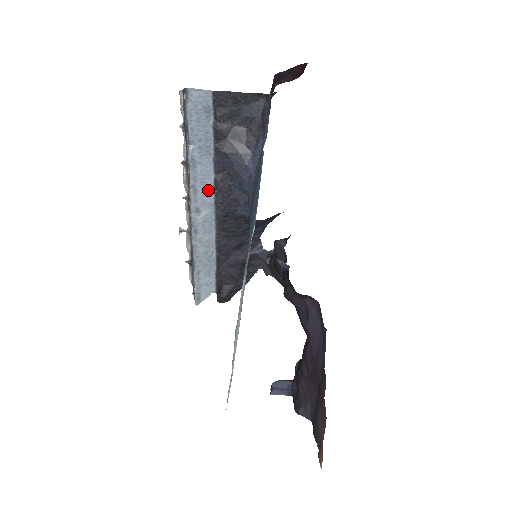
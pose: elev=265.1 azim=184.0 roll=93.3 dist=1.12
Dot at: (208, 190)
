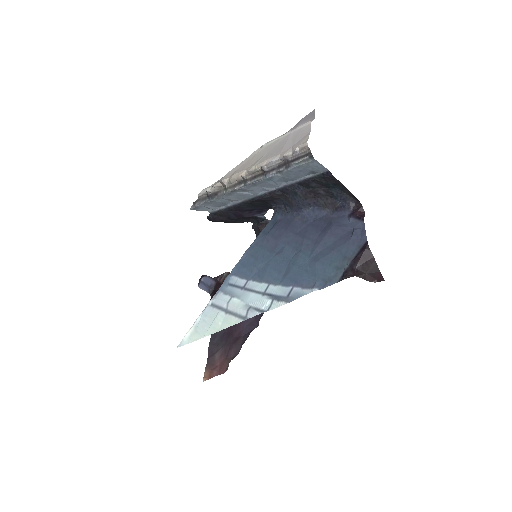
Dot at: (263, 189)
